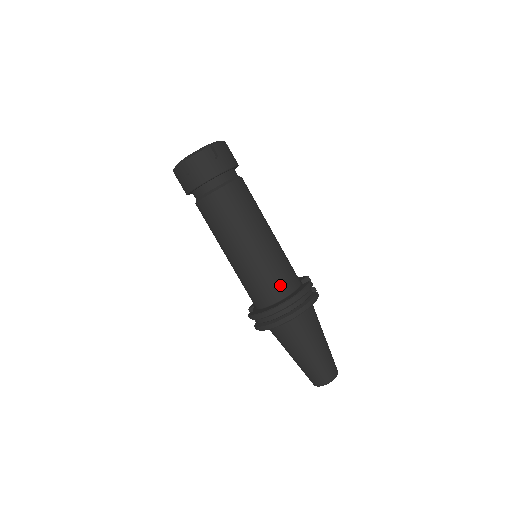
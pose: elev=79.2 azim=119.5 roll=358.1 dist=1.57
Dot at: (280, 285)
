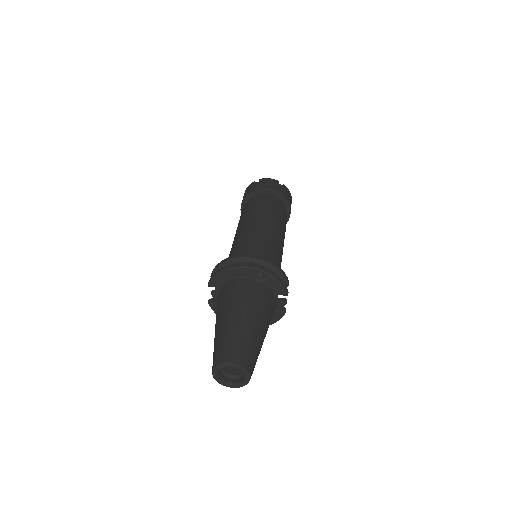
Dot at: occluded
